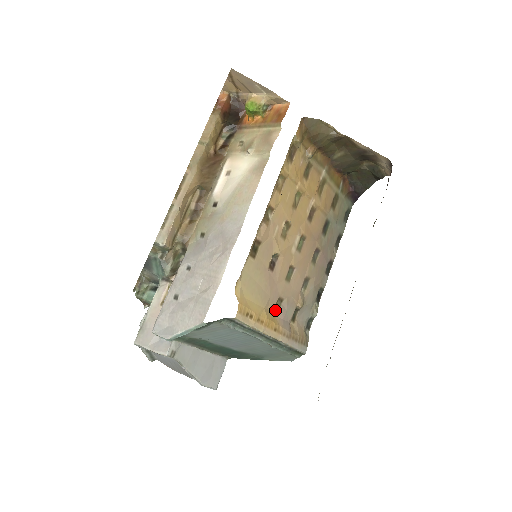
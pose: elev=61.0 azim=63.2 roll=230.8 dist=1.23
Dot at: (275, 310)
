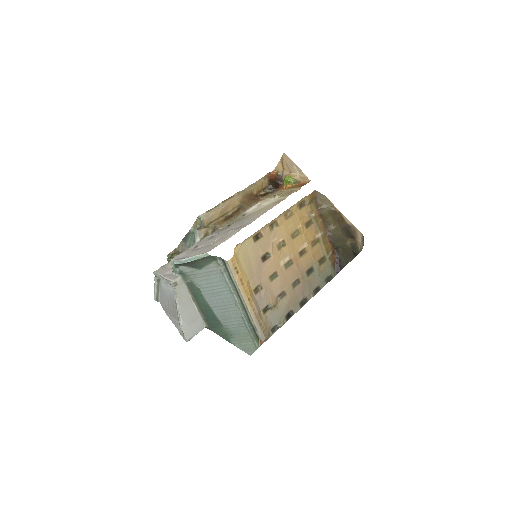
Dot at: (254, 291)
